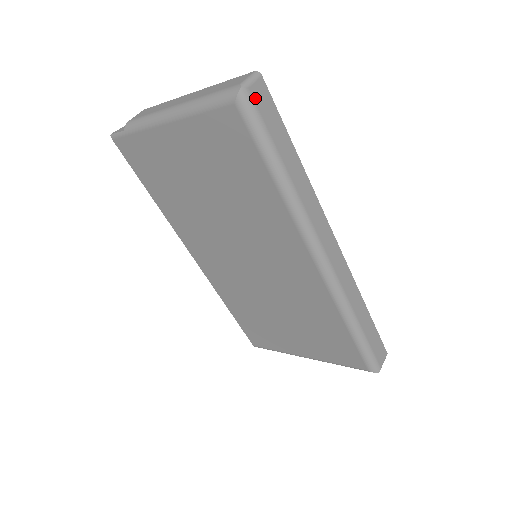
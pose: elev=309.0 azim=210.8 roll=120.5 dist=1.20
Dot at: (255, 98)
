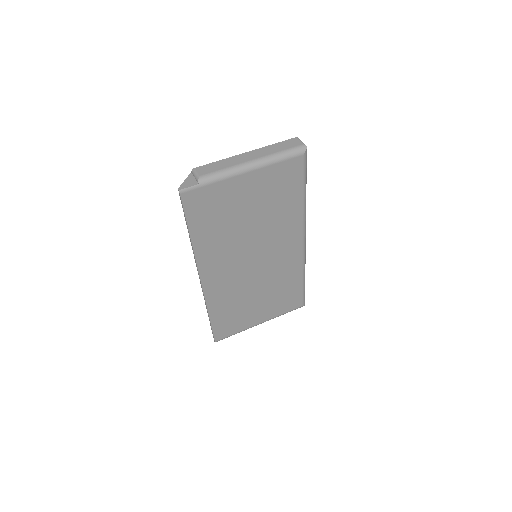
Dot at: occluded
